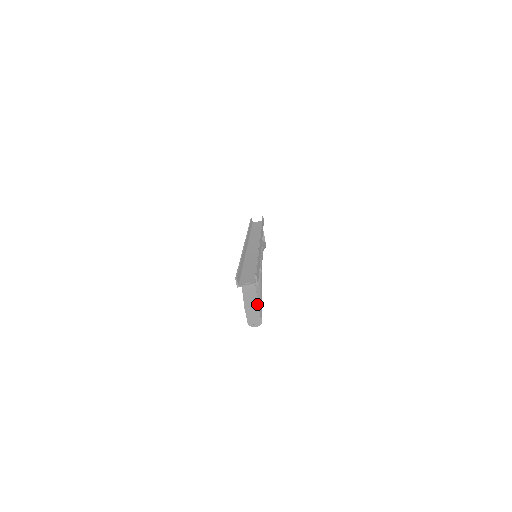
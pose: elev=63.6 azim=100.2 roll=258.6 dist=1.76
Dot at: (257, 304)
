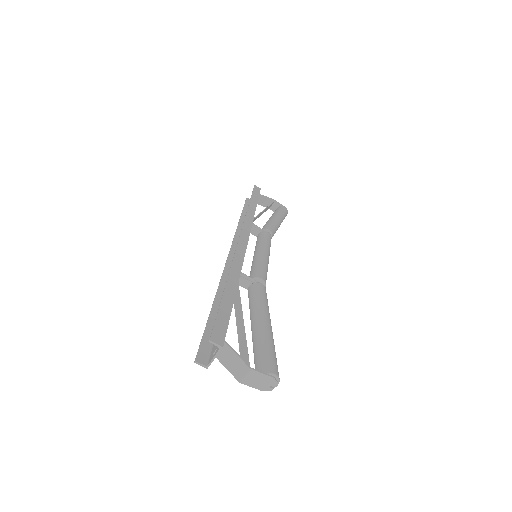
Dot at: (247, 367)
